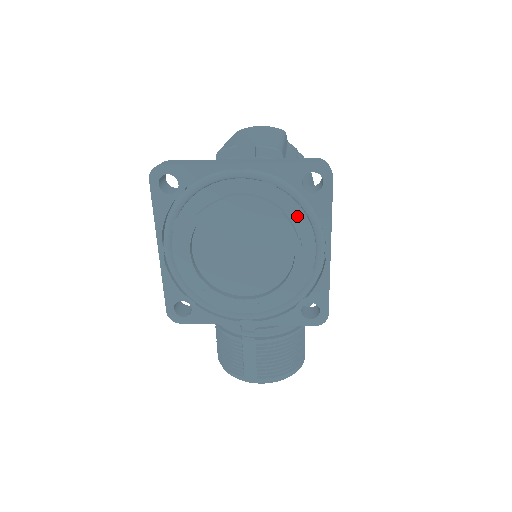
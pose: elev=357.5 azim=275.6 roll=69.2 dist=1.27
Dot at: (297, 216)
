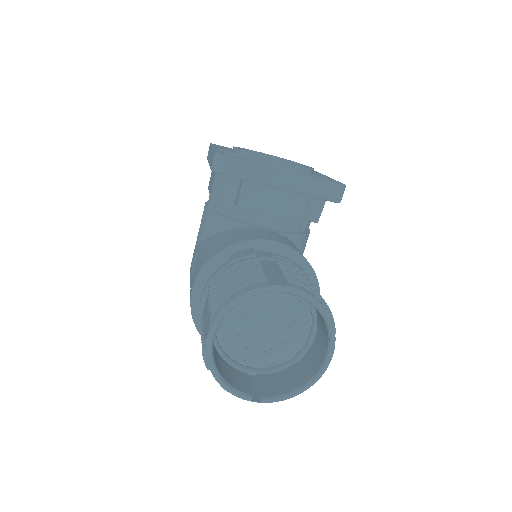
Dot at: occluded
